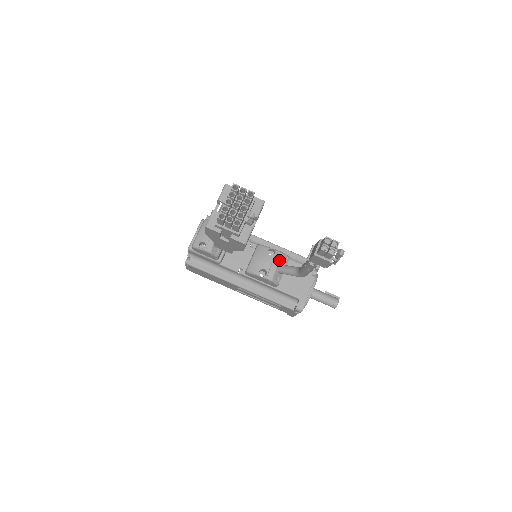
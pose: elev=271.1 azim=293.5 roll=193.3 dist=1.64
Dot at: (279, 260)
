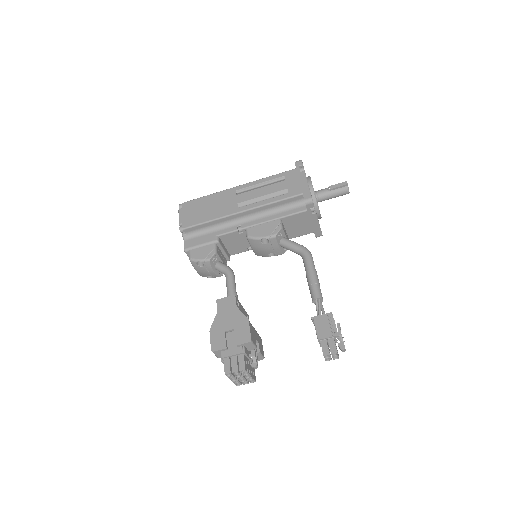
Dot at: (276, 243)
